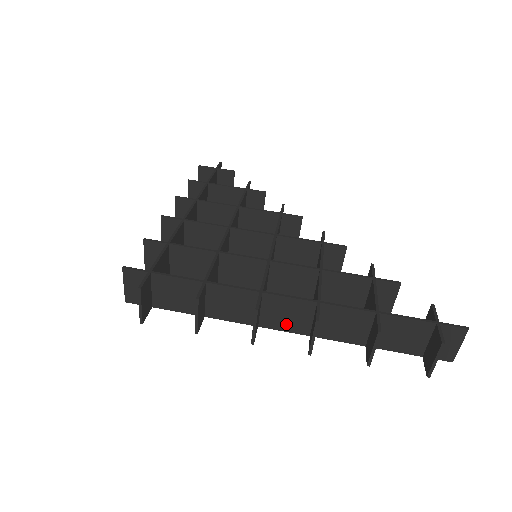
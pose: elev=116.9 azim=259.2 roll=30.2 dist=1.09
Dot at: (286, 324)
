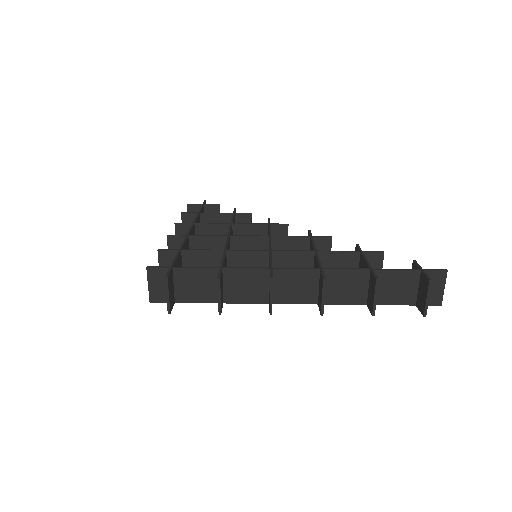
Dot at: (296, 296)
